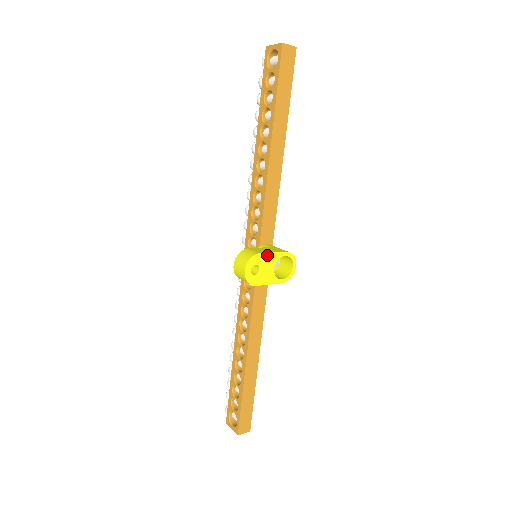
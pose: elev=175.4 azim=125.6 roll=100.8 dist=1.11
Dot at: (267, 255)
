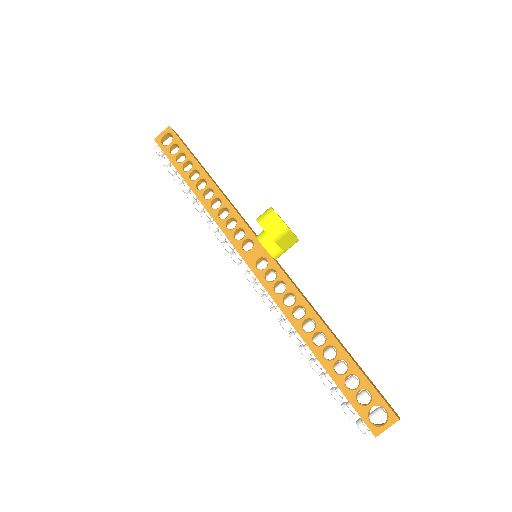
Dot at: occluded
